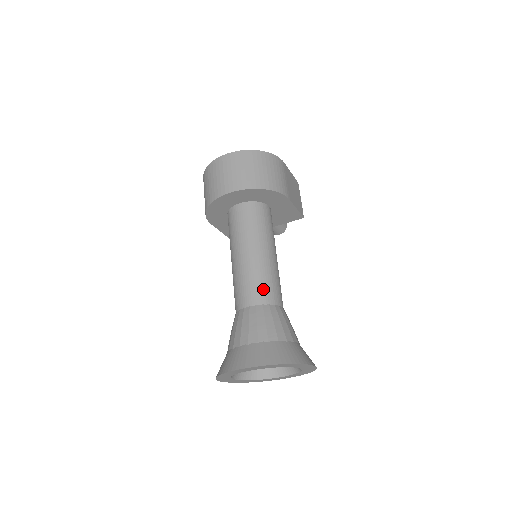
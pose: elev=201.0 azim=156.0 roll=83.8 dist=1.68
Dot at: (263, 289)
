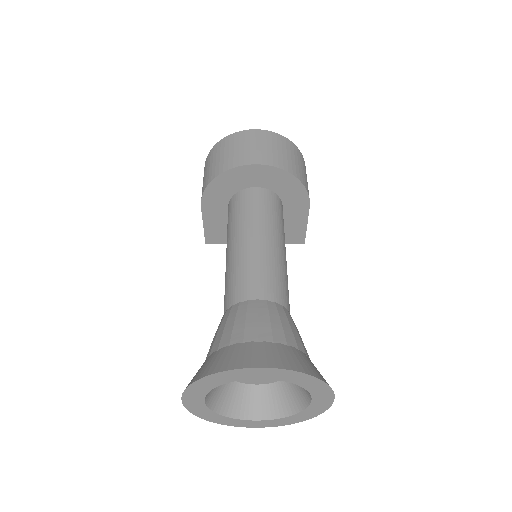
Dot at: (277, 285)
